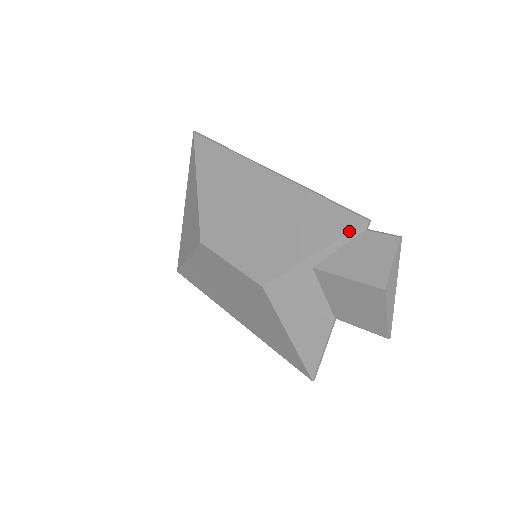
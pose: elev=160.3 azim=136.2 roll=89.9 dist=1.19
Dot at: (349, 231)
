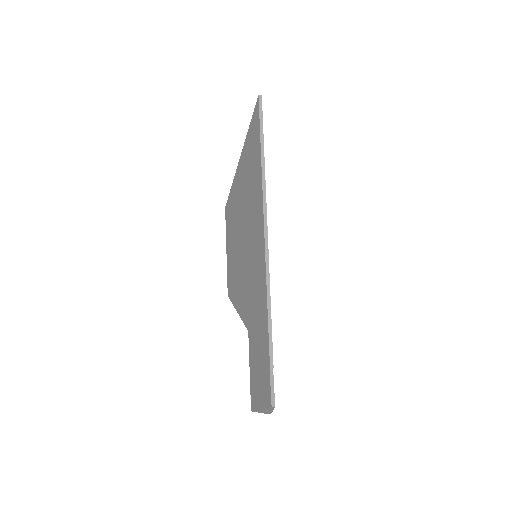
Dot at: (262, 353)
